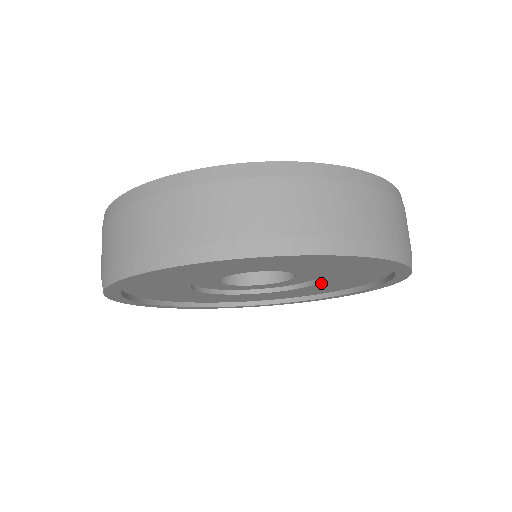
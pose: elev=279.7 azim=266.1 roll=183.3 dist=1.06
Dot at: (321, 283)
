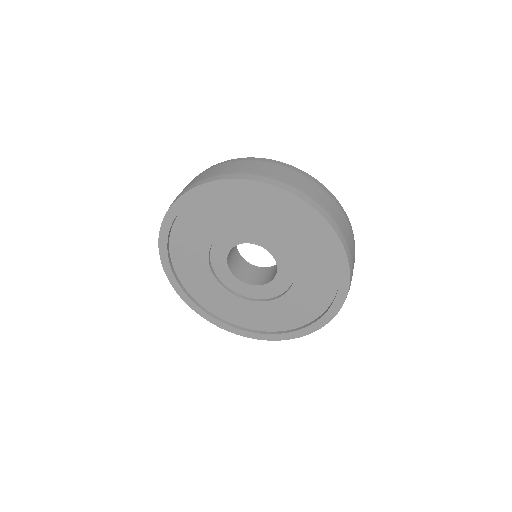
Dot at: (294, 286)
